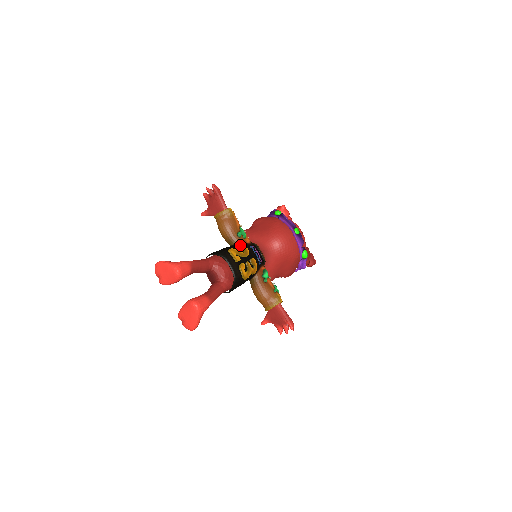
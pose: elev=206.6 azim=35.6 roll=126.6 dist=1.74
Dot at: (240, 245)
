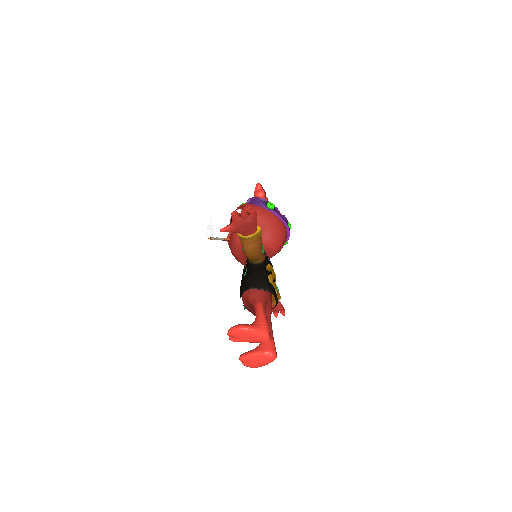
Dot at: (268, 265)
